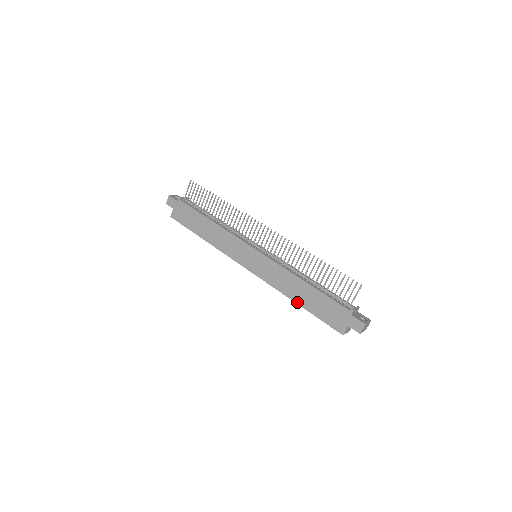
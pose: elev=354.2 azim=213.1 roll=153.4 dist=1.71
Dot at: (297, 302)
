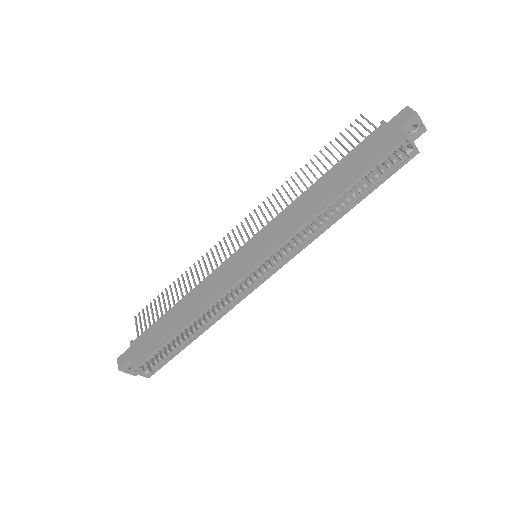
Dot at: (335, 196)
